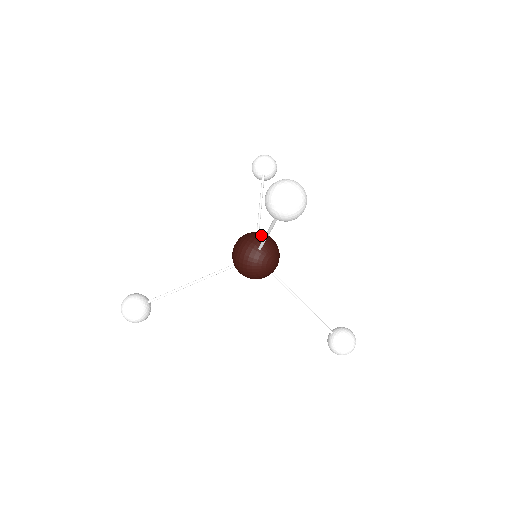
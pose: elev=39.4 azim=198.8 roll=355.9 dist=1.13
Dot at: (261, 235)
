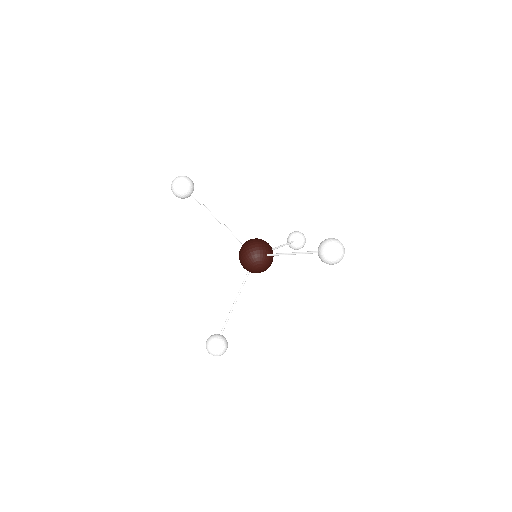
Dot at: occluded
